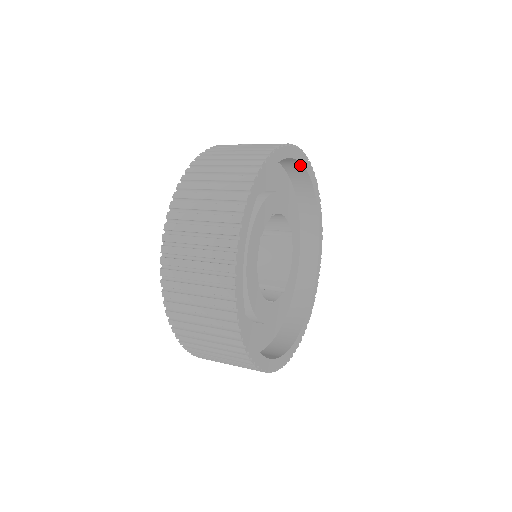
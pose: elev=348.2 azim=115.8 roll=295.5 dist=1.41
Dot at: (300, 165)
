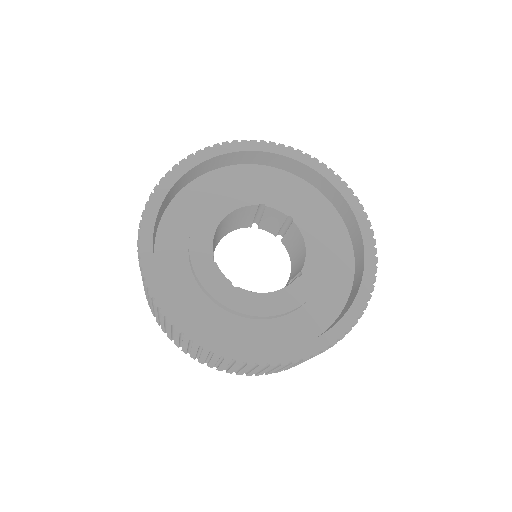
Dot at: (360, 234)
